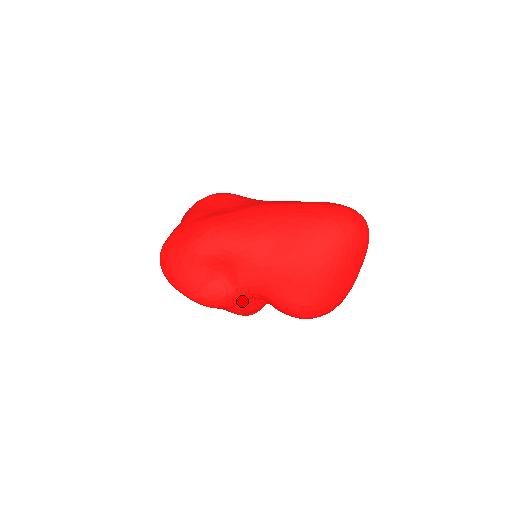
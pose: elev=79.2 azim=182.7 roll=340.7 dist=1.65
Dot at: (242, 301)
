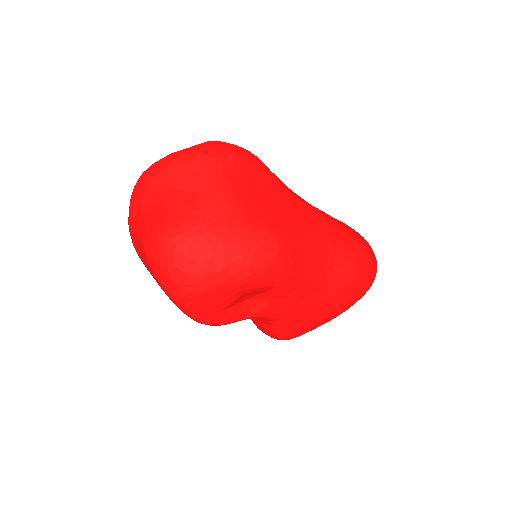
Dot at: occluded
